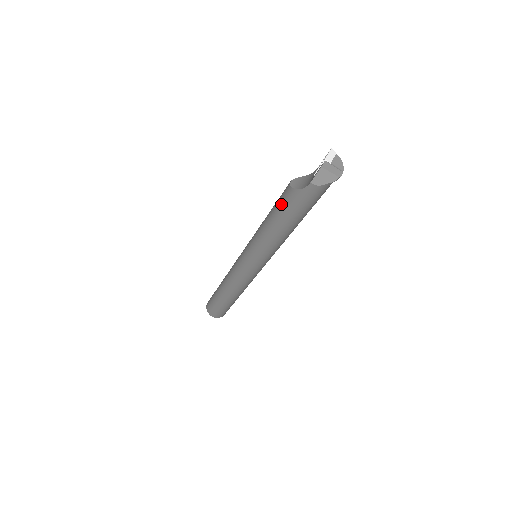
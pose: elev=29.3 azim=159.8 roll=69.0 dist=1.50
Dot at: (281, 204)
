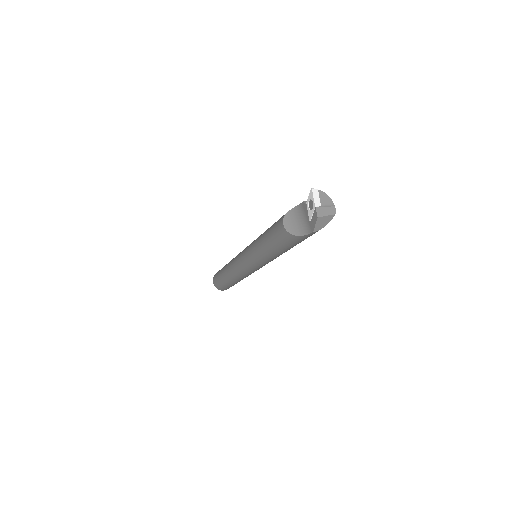
Dot at: (282, 242)
